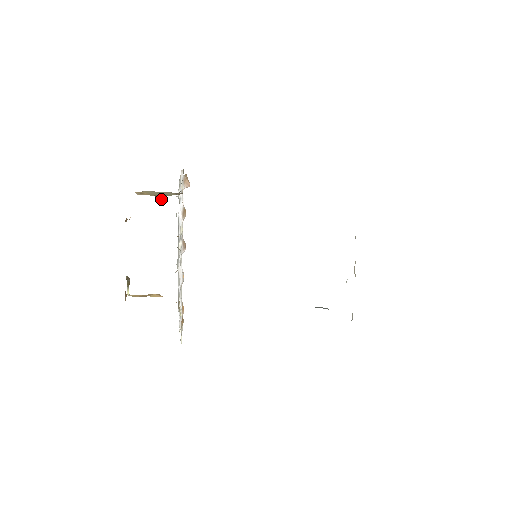
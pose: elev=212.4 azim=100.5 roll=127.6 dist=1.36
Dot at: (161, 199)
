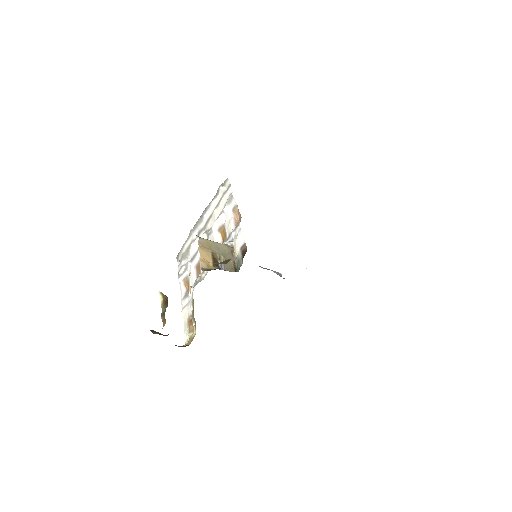
Dot at: (219, 265)
